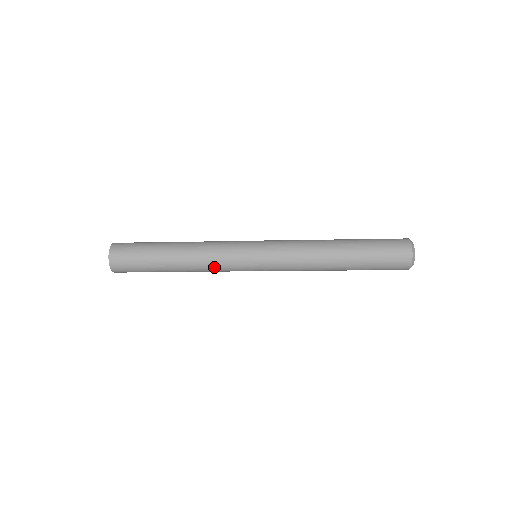
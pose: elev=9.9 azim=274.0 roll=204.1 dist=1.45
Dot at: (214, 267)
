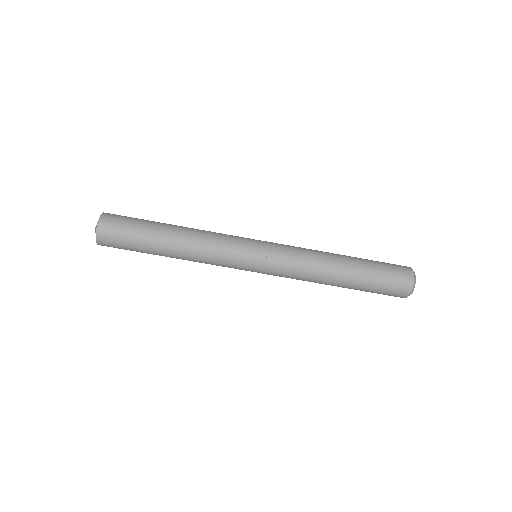
Dot at: (215, 239)
